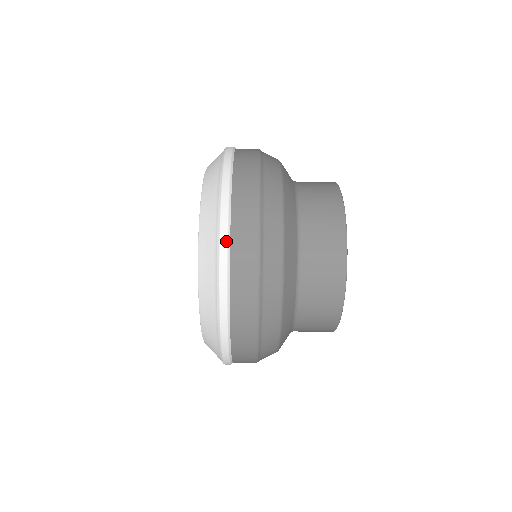
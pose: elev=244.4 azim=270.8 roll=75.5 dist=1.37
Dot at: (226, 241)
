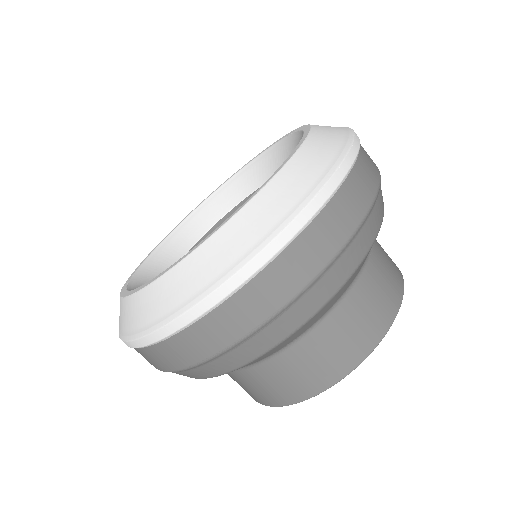
Dot at: occluded
